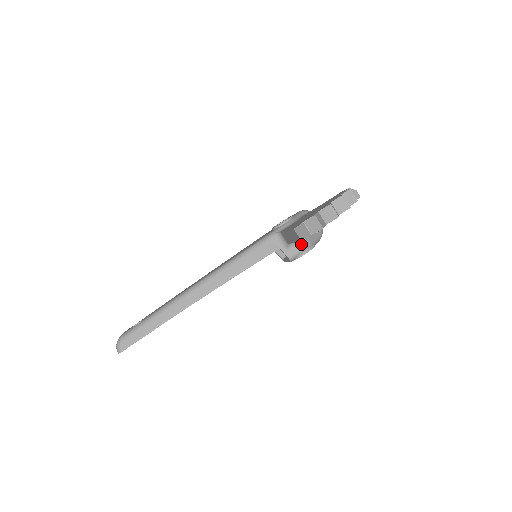
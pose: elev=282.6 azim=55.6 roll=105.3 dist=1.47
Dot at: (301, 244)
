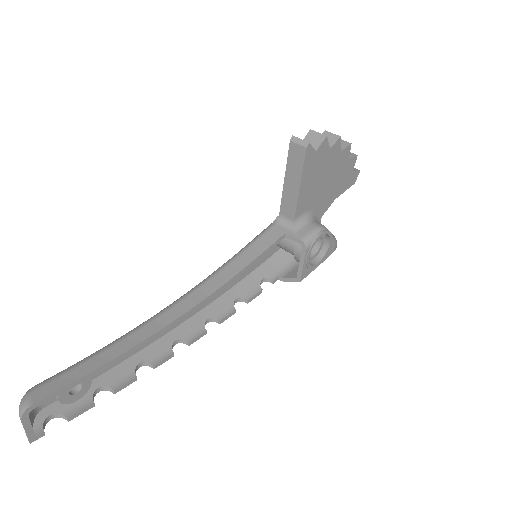
Dot at: (312, 224)
